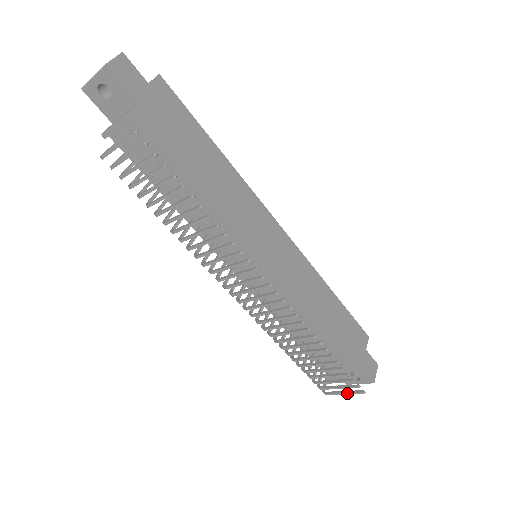
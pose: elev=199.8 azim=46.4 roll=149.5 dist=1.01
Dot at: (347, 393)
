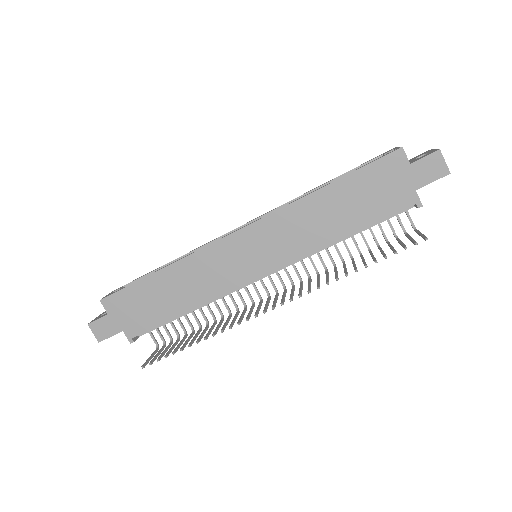
Dot at: occluded
